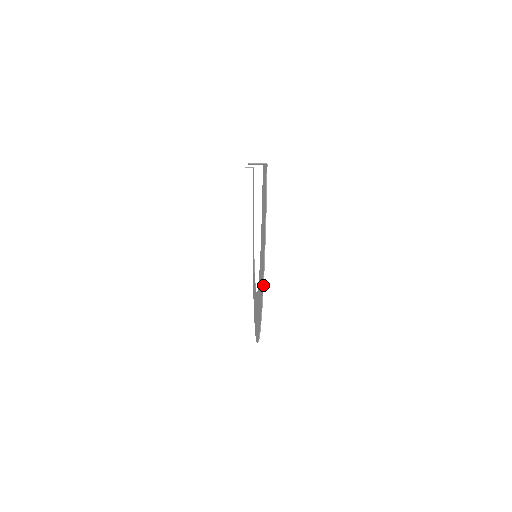
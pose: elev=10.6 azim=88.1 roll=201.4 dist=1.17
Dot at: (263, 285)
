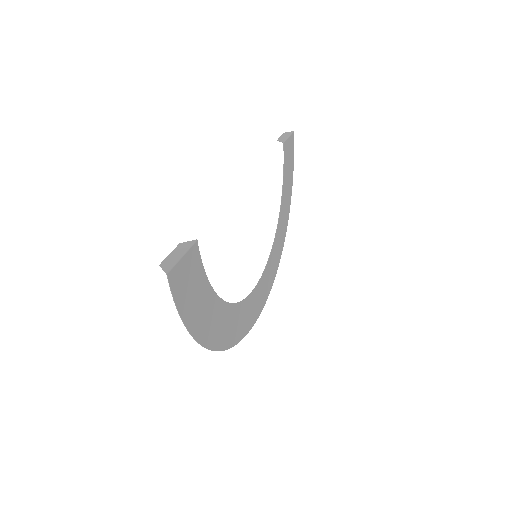
Dot at: (196, 341)
